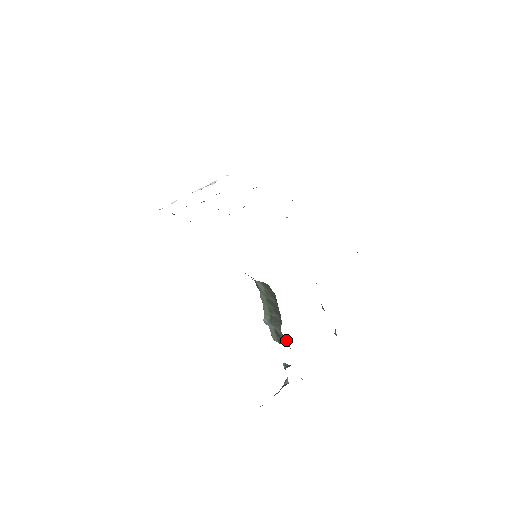
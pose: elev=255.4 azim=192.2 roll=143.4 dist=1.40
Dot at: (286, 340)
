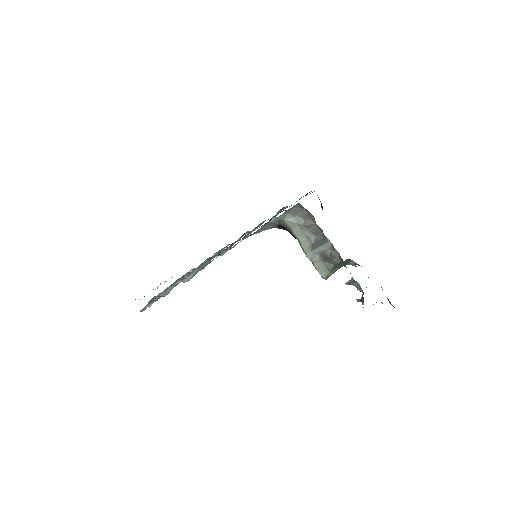
Dot at: (335, 254)
